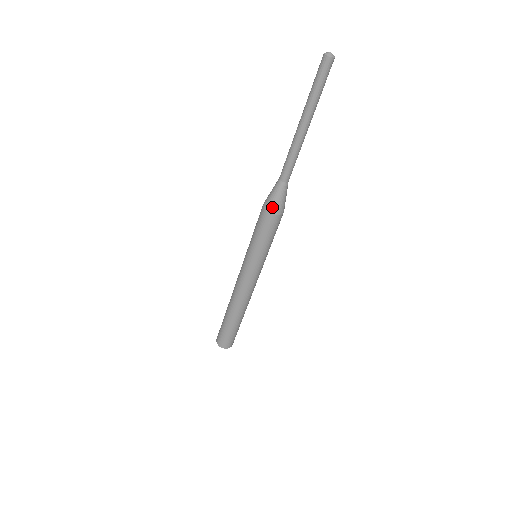
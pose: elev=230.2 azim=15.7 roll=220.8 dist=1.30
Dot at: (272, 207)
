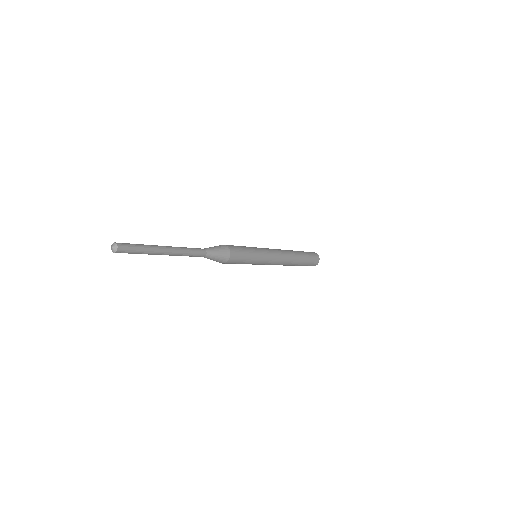
Dot at: occluded
